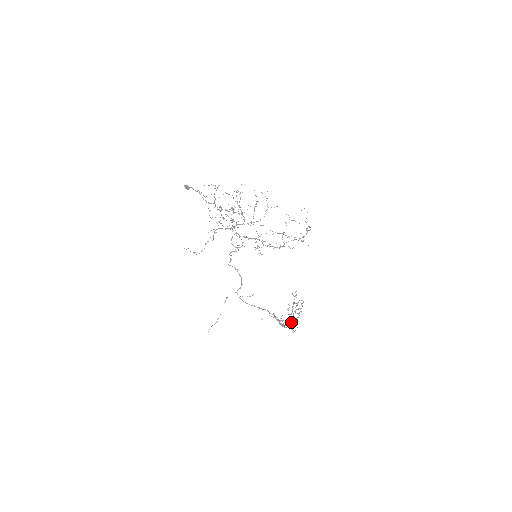
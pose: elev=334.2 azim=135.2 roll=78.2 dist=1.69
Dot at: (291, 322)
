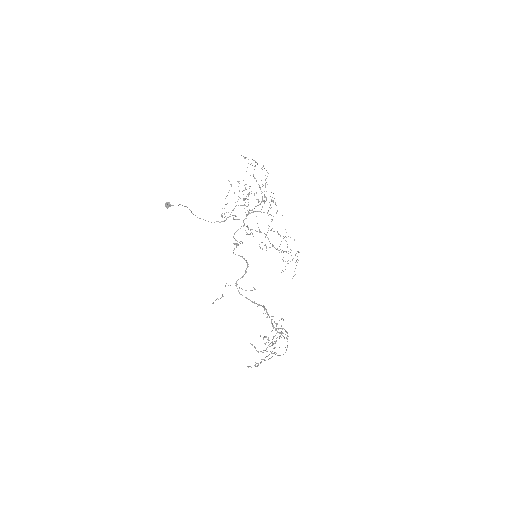
Dot at: (271, 353)
